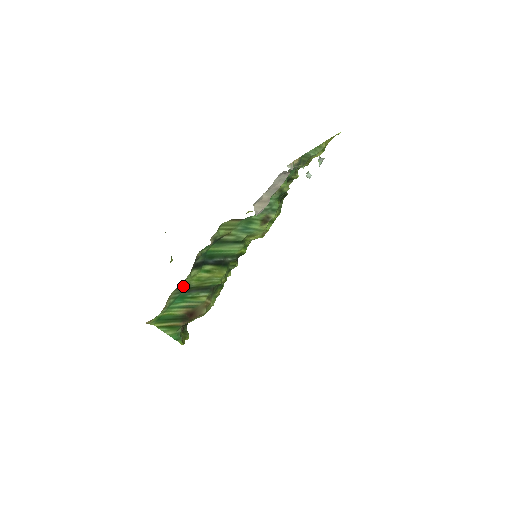
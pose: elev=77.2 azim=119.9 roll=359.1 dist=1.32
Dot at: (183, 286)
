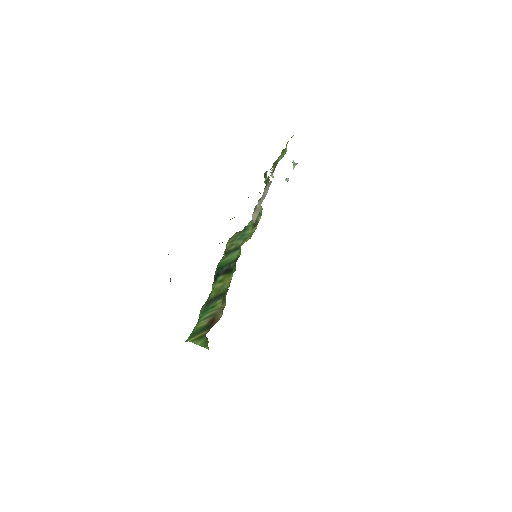
Dot at: (207, 300)
